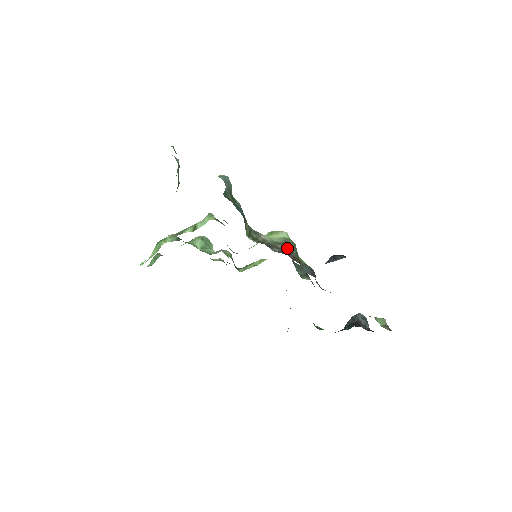
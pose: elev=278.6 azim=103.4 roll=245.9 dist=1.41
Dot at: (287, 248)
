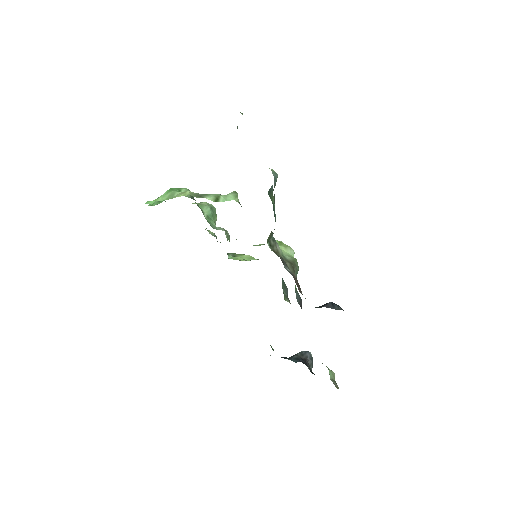
Dot at: (293, 269)
